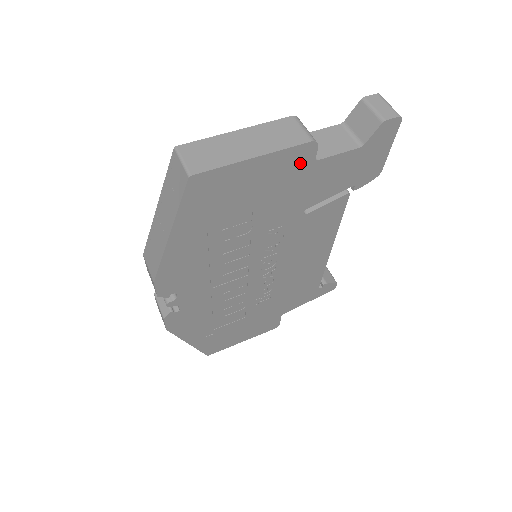
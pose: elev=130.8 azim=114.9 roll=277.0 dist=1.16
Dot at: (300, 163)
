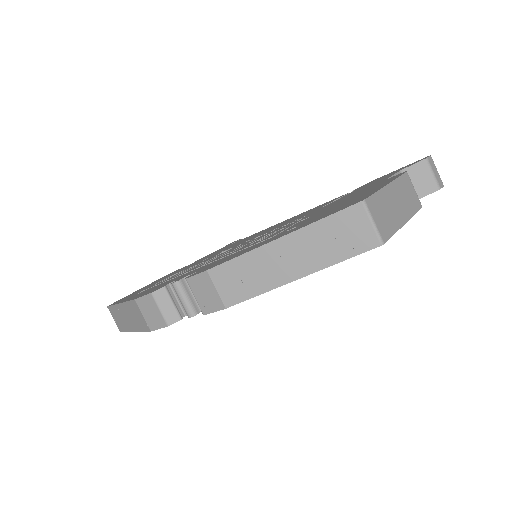
Dot at: occluded
